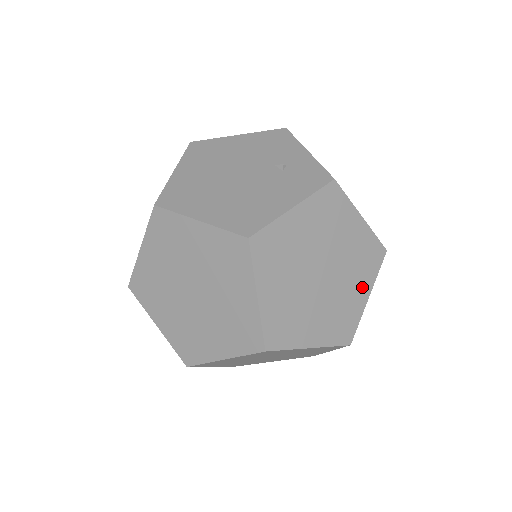
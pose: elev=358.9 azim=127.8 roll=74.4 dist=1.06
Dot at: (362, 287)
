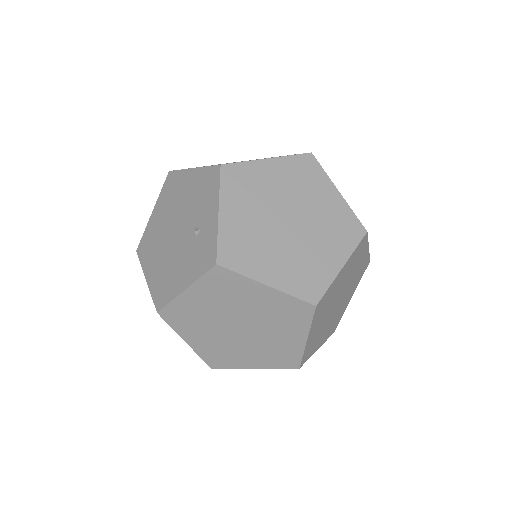
Dot at: (294, 333)
